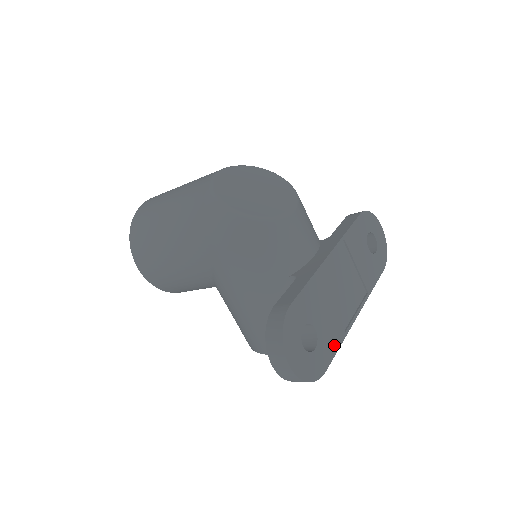
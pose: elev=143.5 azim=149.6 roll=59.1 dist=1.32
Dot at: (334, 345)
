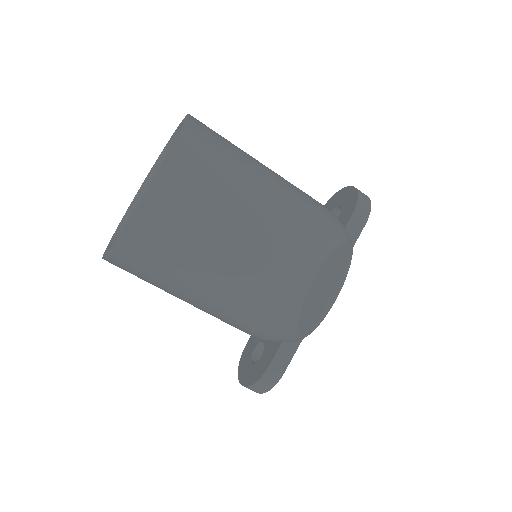
Dot at: occluded
